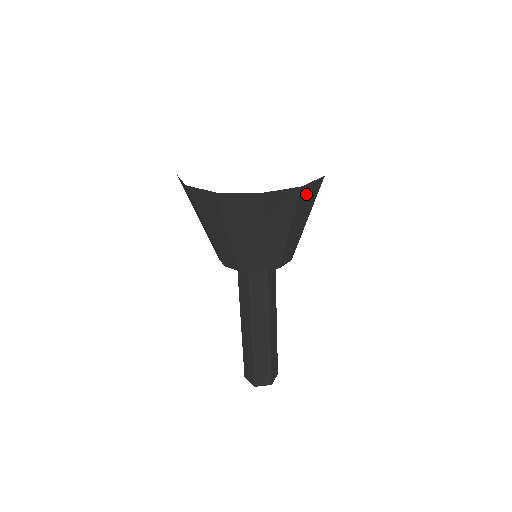
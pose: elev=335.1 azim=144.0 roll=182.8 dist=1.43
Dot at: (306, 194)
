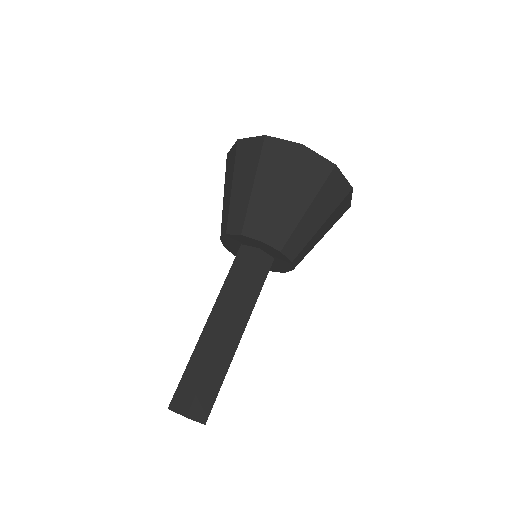
Dot at: (345, 203)
